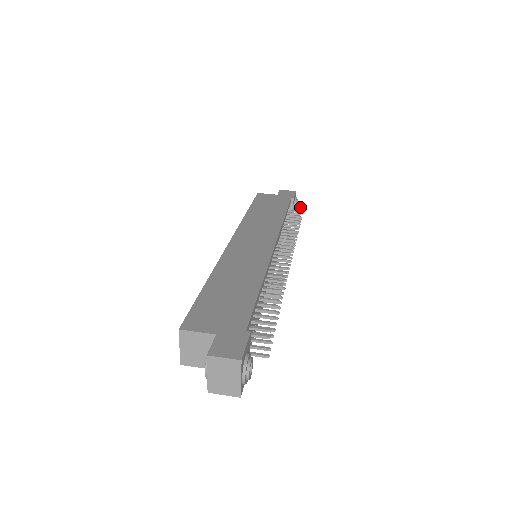
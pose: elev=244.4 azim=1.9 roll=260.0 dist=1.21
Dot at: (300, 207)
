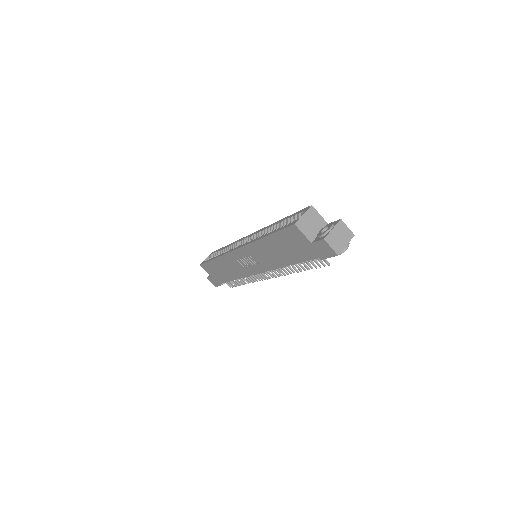
Dot at: (238, 279)
